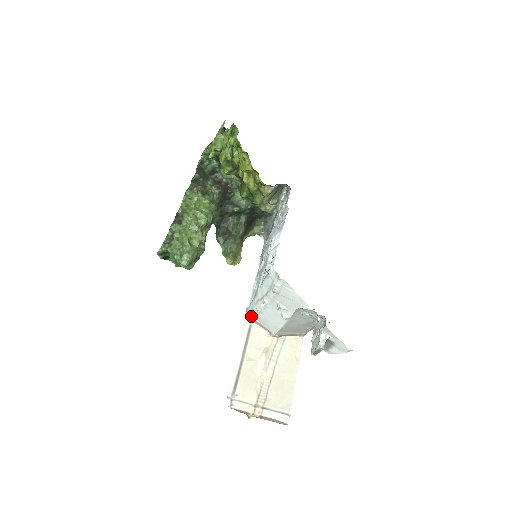
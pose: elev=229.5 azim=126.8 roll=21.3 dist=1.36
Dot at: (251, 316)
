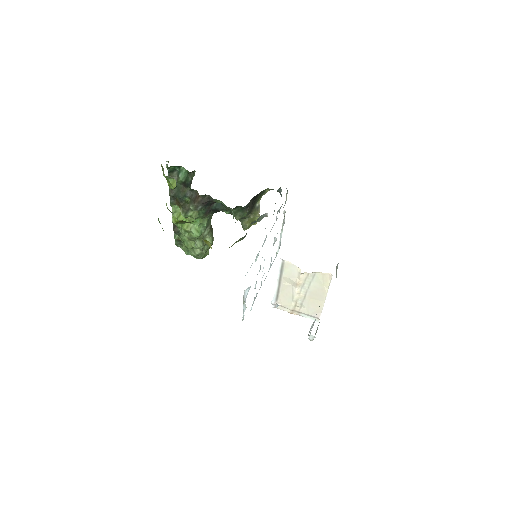
Dot at: occluded
